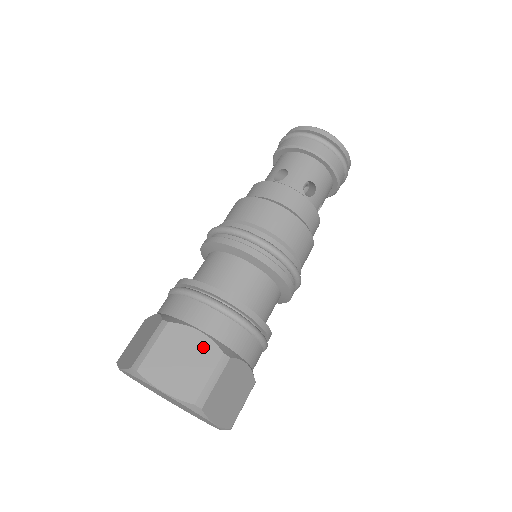
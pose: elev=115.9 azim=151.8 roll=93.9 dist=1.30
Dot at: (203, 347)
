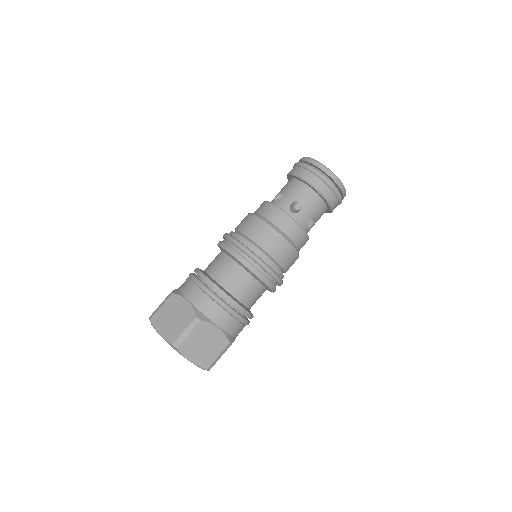
Dot at: (219, 338)
